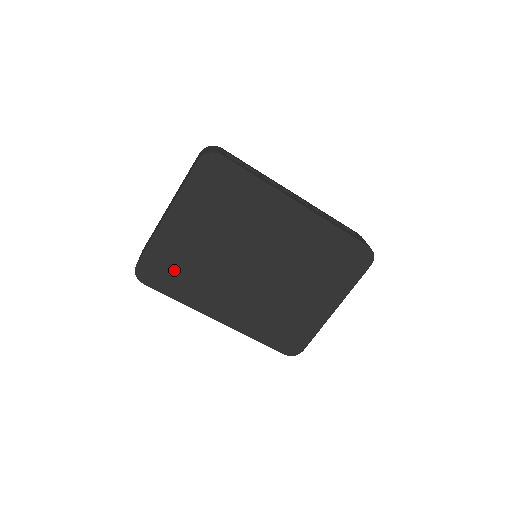
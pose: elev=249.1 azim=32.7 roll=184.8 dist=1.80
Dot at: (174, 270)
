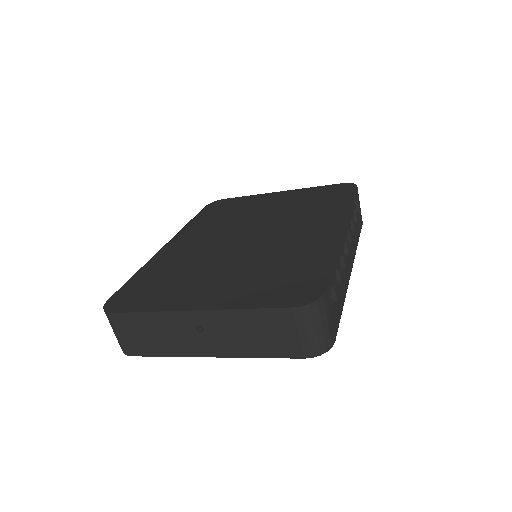
Dot at: occluded
